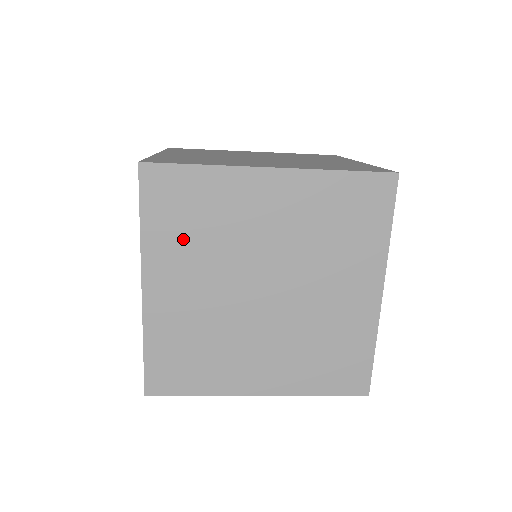
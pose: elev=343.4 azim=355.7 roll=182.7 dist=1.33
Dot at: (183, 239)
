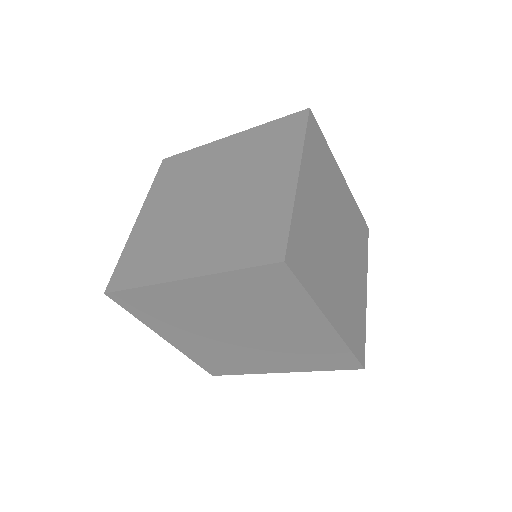
Dot at: (317, 168)
